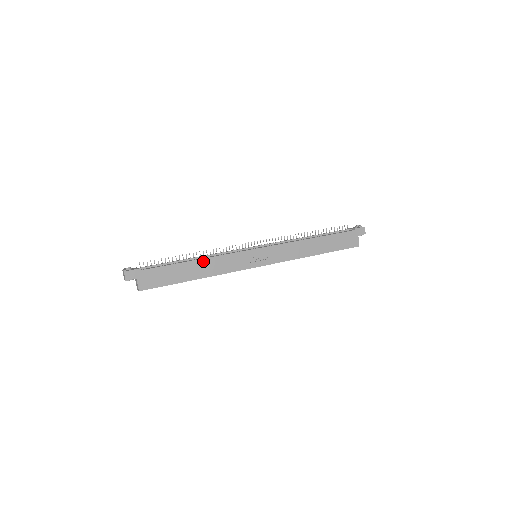
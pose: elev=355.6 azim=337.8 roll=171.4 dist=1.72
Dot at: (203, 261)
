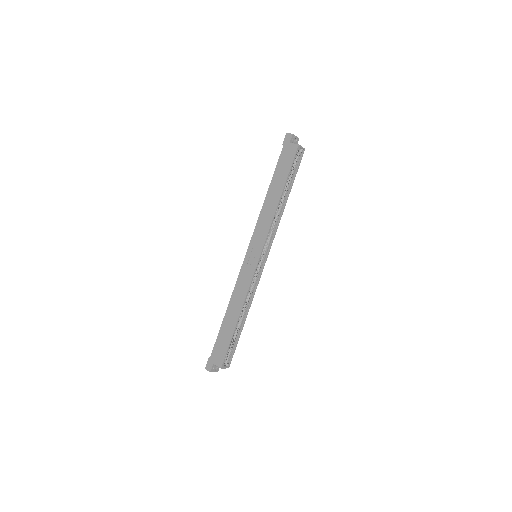
Dot at: (230, 305)
